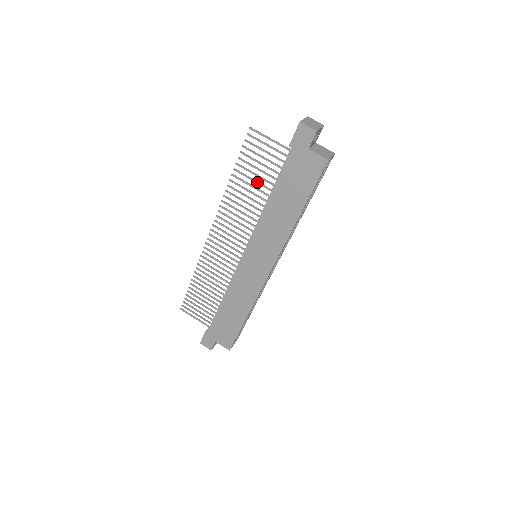
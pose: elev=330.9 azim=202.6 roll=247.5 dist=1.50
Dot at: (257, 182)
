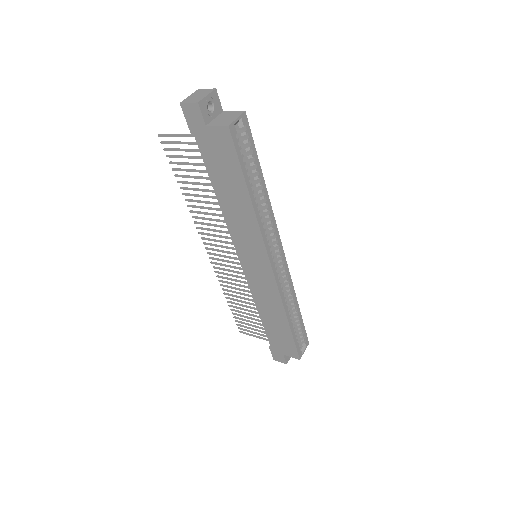
Dot at: (200, 184)
